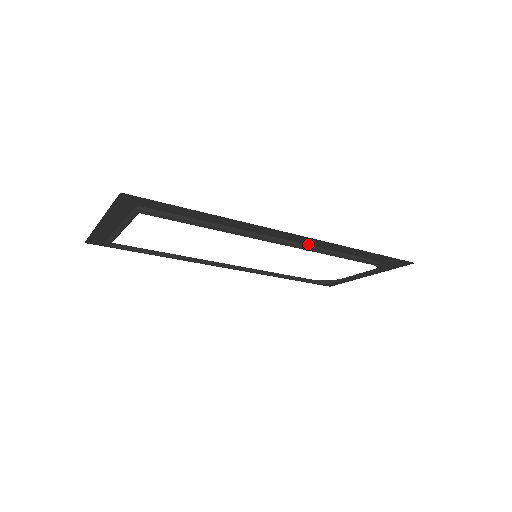
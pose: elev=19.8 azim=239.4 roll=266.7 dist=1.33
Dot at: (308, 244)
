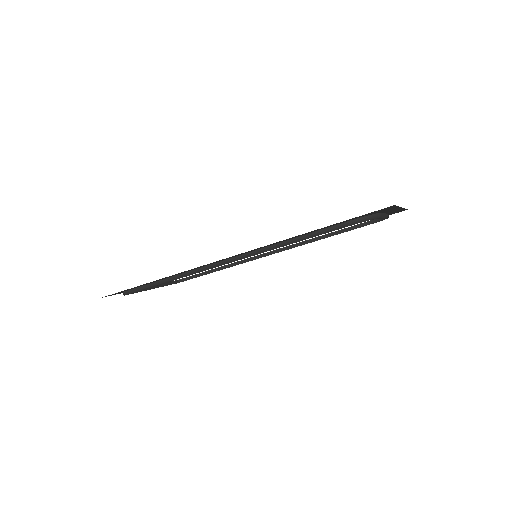
Dot at: (256, 249)
